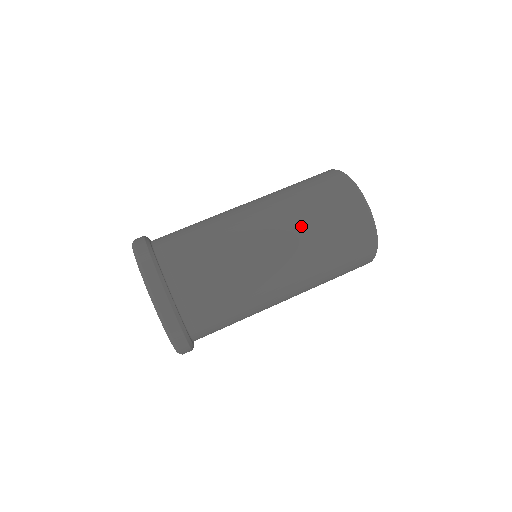
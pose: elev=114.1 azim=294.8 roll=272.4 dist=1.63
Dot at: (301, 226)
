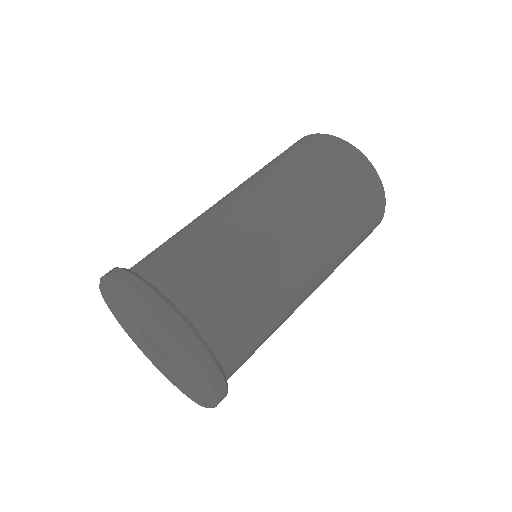
Dot at: (310, 196)
